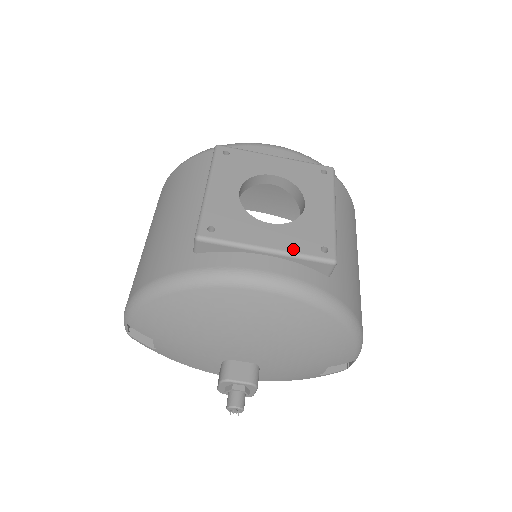
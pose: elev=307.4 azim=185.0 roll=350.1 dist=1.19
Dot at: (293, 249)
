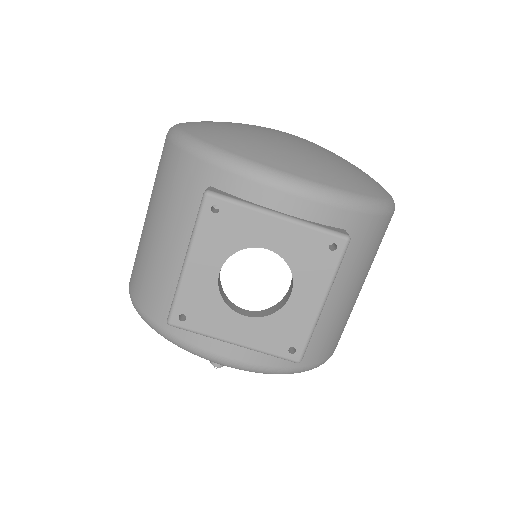
Dot at: (260, 347)
